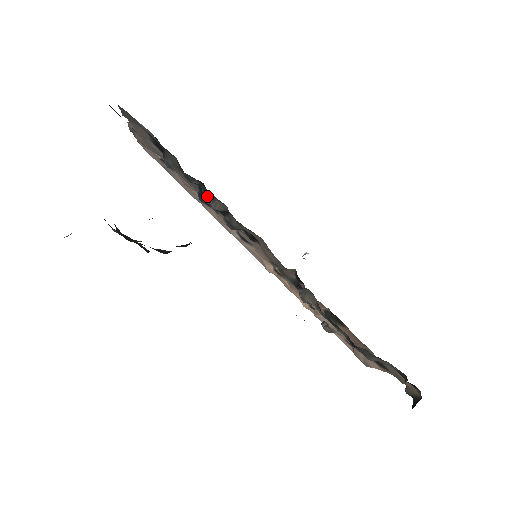
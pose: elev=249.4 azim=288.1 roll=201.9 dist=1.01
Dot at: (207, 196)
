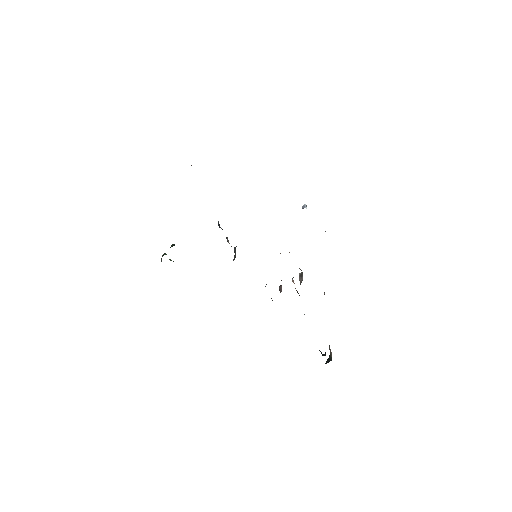
Dot at: occluded
